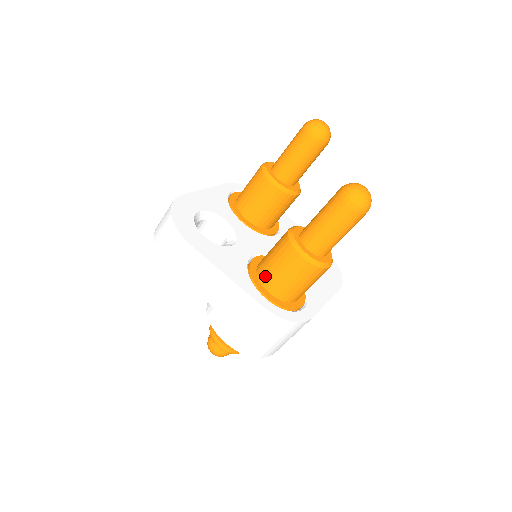
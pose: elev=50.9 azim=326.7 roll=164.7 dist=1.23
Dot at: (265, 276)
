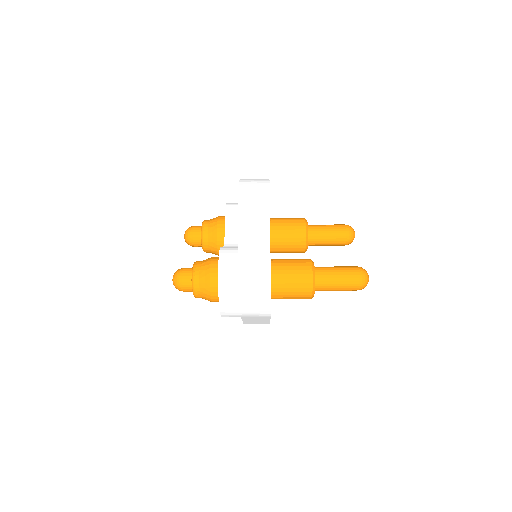
Dot at: (277, 267)
